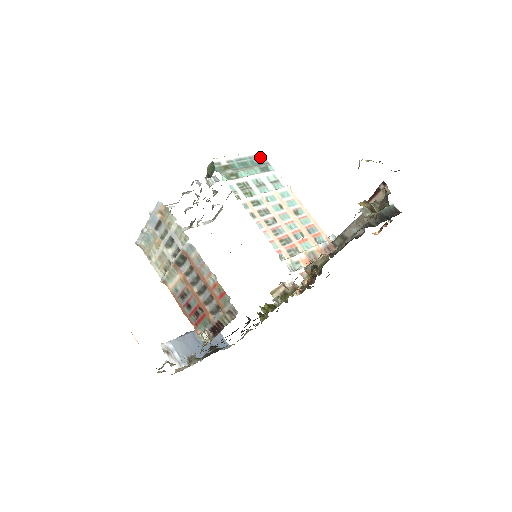
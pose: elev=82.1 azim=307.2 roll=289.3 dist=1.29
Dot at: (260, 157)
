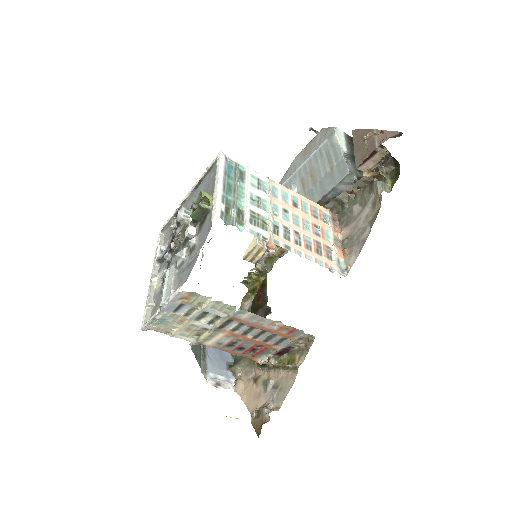
Dot at: (227, 163)
